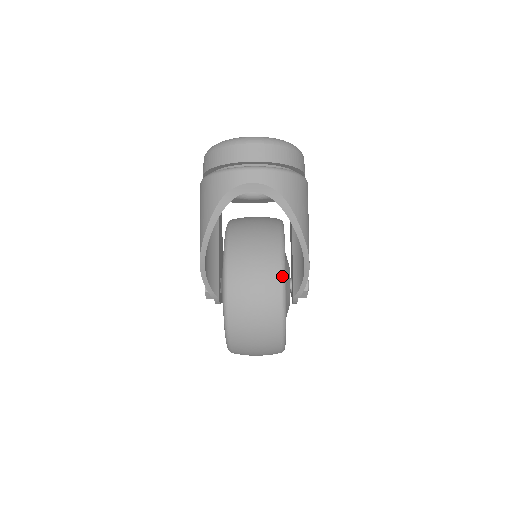
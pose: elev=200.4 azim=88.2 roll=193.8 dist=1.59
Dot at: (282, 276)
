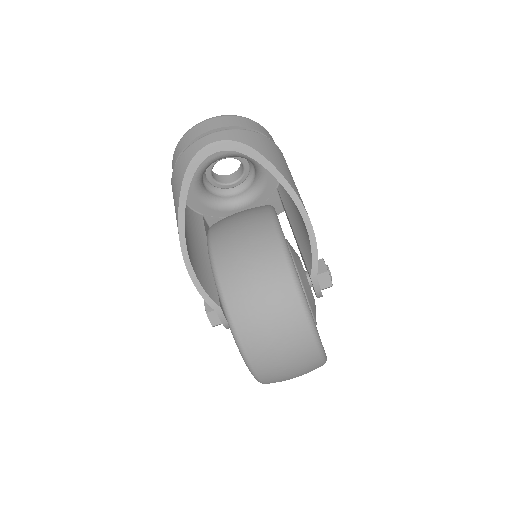
Dot at: (276, 228)
